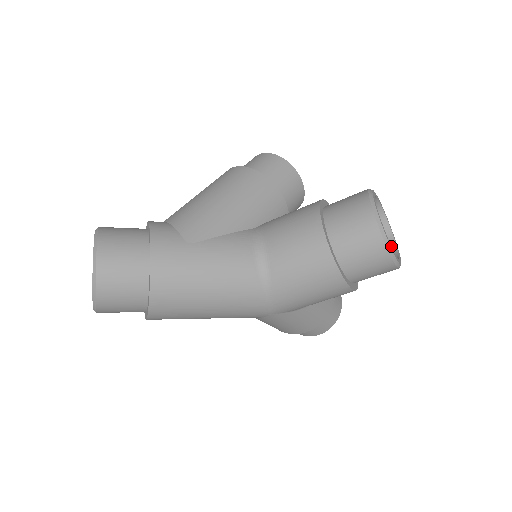
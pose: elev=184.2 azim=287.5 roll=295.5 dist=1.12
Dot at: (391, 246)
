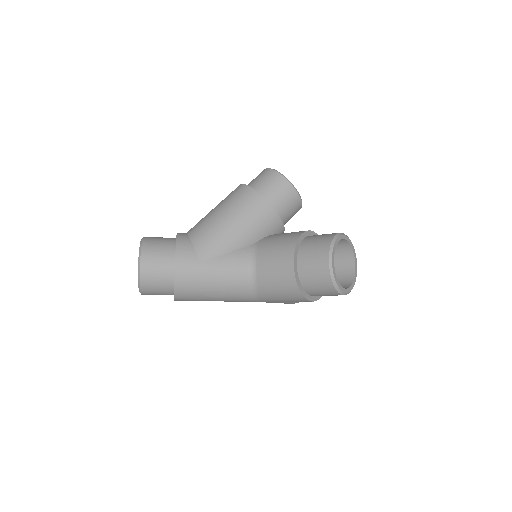
Dot at: (352, 270)
